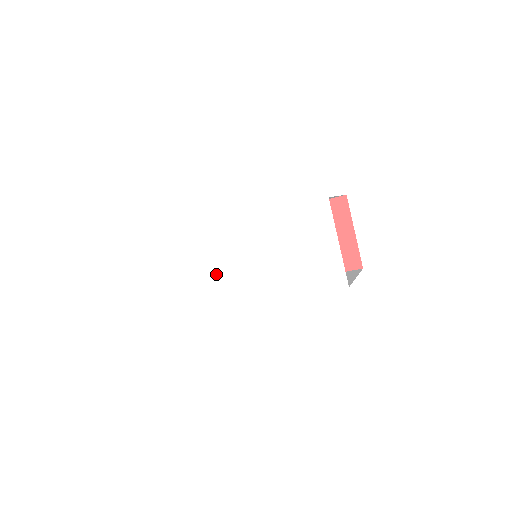
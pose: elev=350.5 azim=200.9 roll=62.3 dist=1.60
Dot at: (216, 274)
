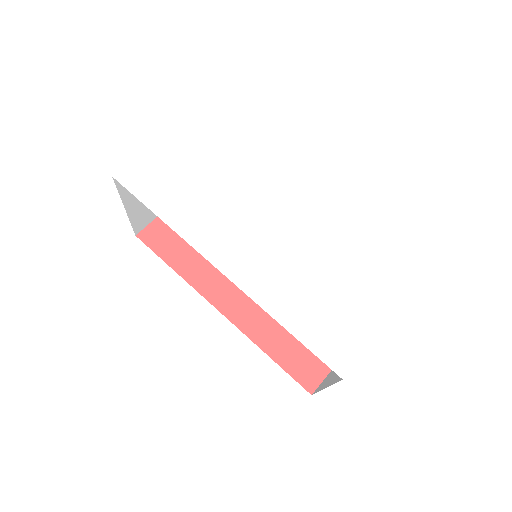
Dot at: (226, 209)
